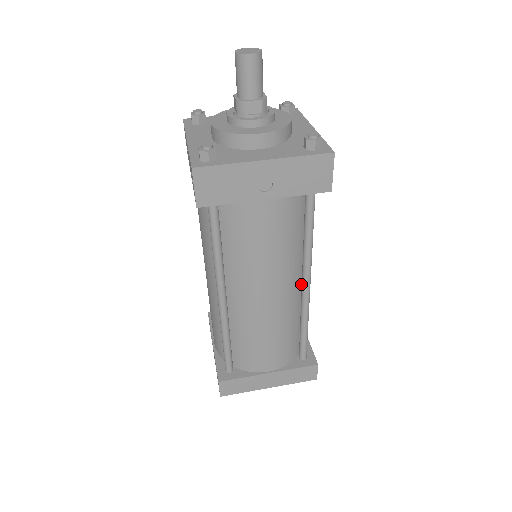
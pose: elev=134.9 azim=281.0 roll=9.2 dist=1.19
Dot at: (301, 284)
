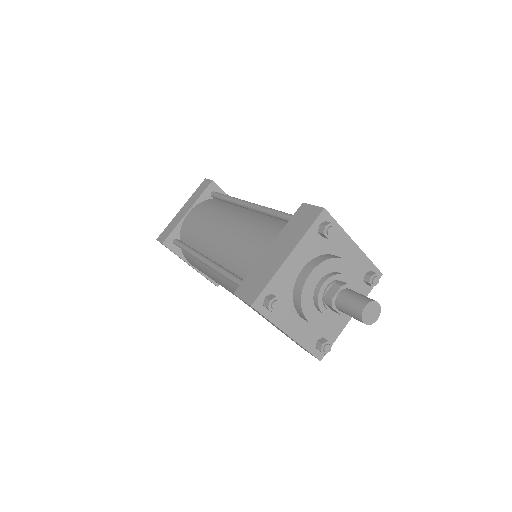
Dot at: occluded
